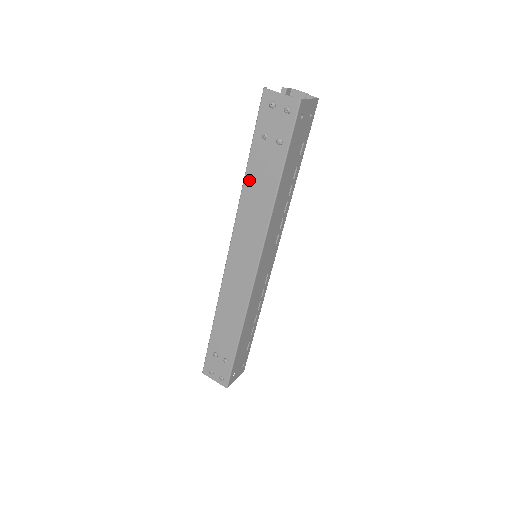
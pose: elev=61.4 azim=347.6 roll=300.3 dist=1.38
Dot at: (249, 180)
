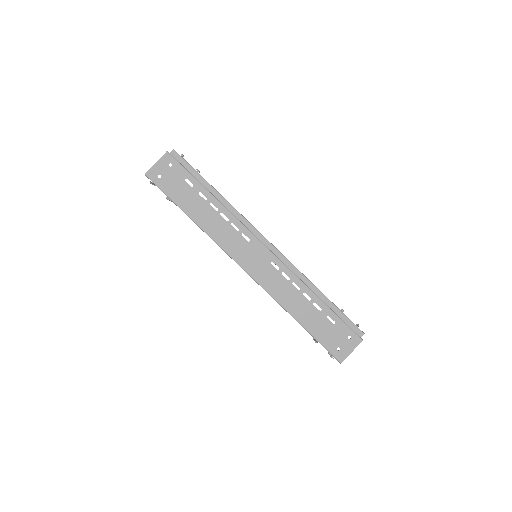
Dot at: occluded
